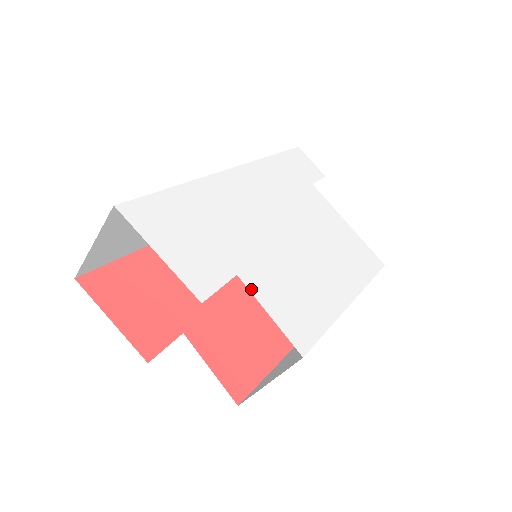
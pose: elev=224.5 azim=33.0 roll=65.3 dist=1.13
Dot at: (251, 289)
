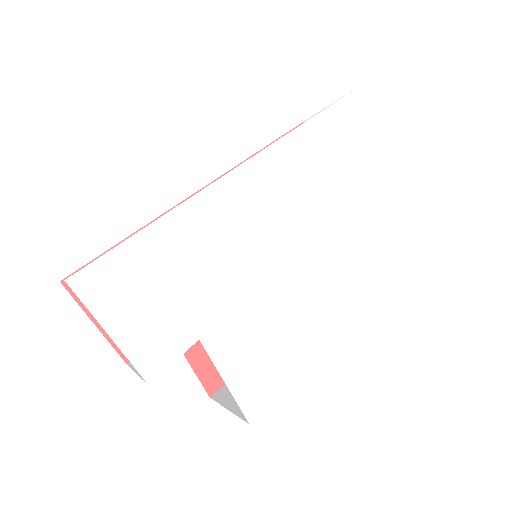
Dot at: (212, 354)
